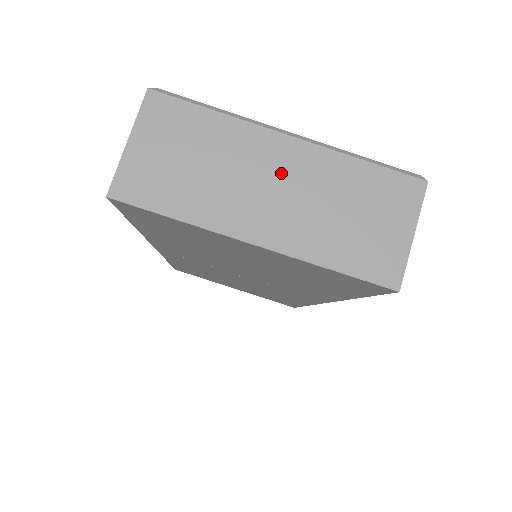
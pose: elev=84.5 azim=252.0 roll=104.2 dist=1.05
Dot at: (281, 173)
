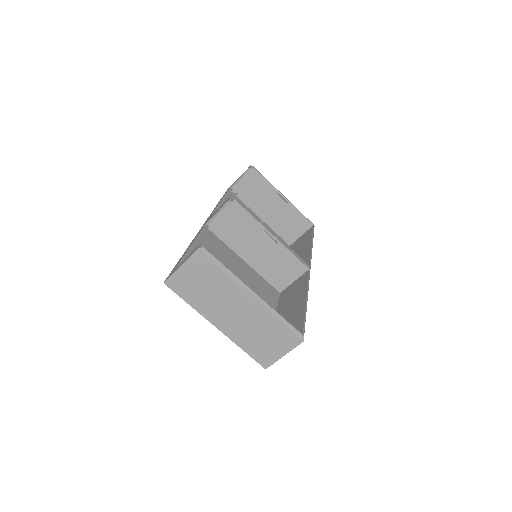
Dot at: (241, 309)
